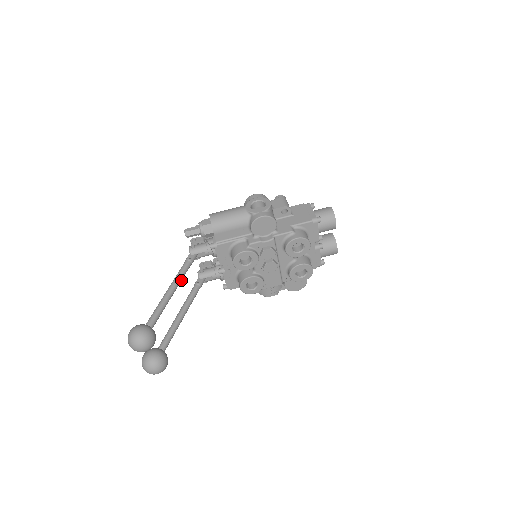
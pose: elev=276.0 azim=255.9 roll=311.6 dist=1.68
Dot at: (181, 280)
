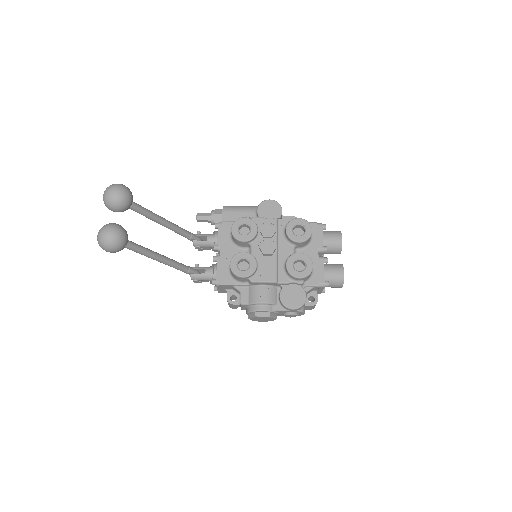
Dot at: (176, 228)
